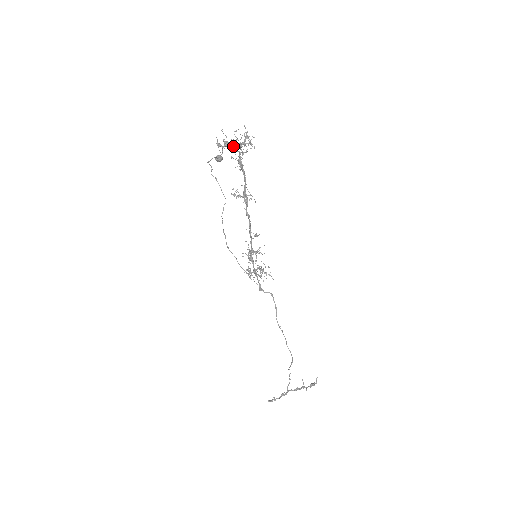
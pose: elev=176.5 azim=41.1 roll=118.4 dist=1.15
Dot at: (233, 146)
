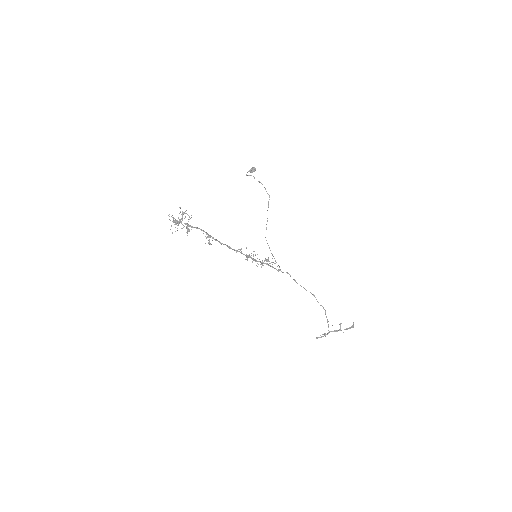
Dot at: occluded
